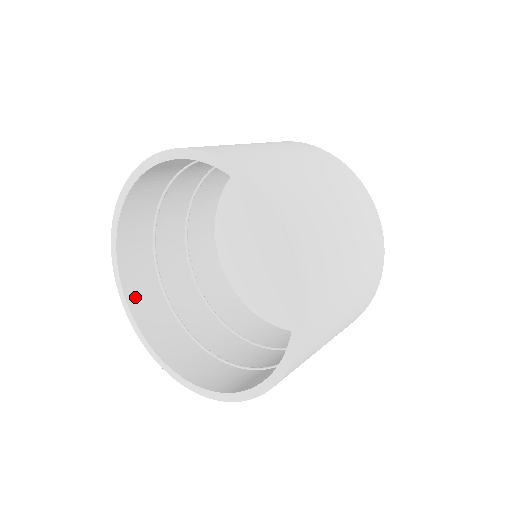
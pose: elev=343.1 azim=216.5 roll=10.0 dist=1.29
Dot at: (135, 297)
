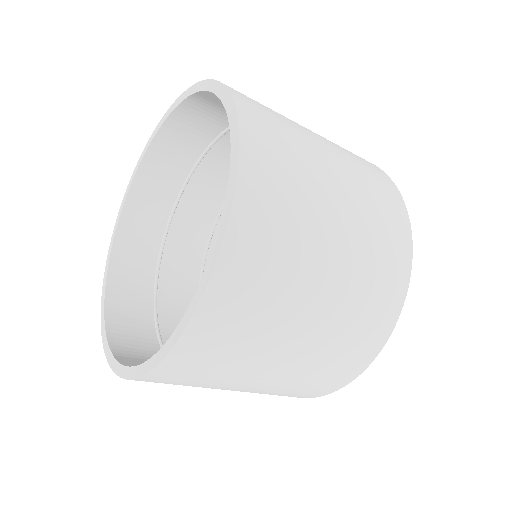
Dot at: (120, 270)
